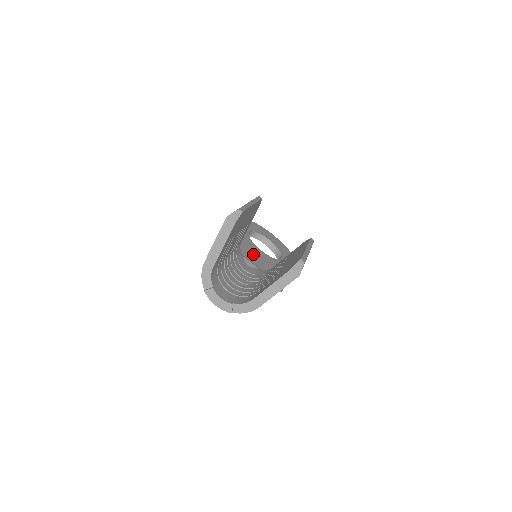
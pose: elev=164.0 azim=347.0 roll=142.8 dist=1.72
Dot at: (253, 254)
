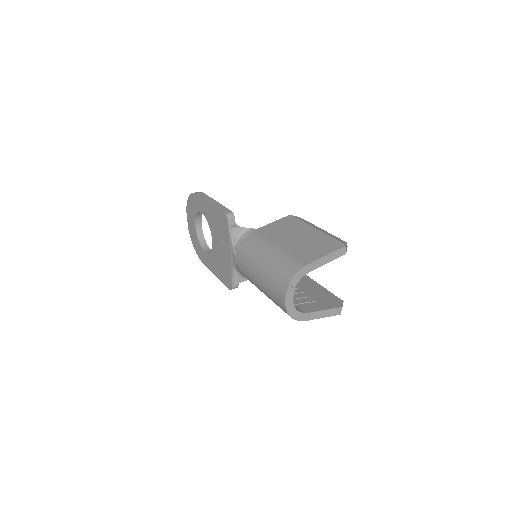
Dot at: occluded
